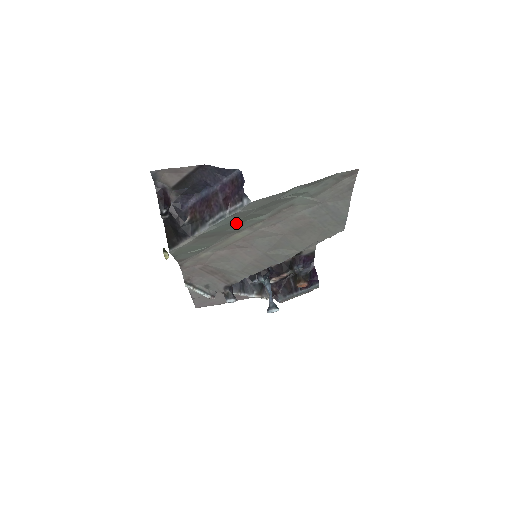
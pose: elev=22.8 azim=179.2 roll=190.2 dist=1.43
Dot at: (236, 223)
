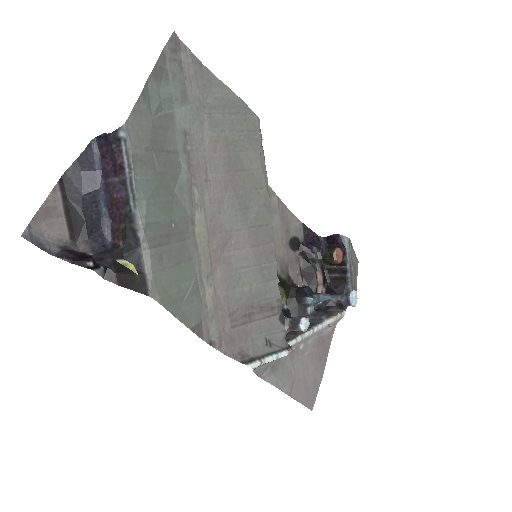
Dot at: (166, 197)
